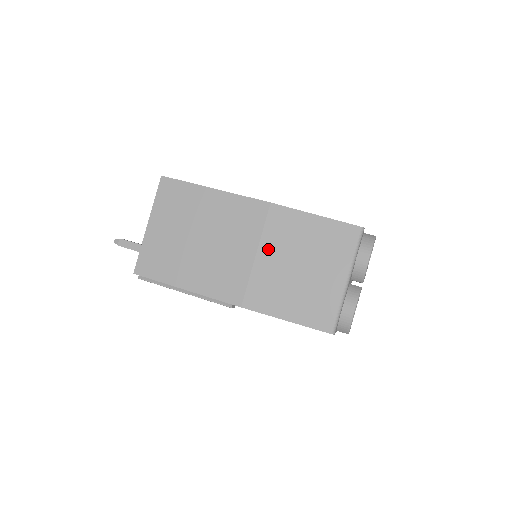
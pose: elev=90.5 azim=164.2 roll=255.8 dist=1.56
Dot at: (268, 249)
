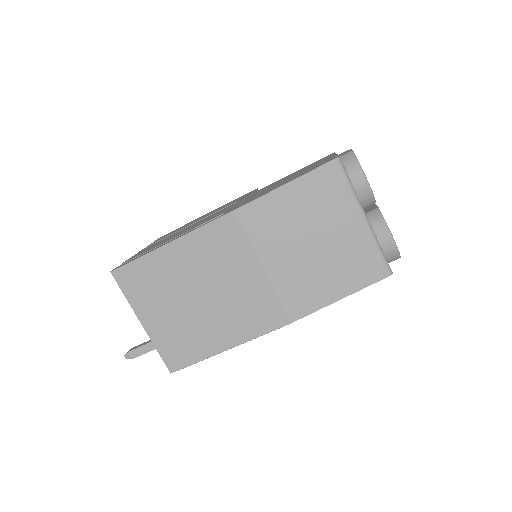
Dot at: (269, 254)
